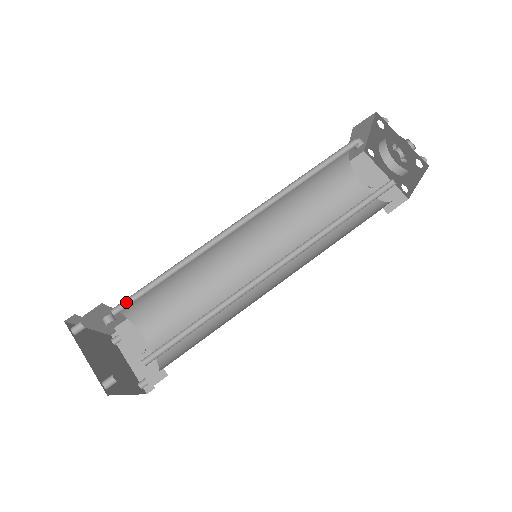
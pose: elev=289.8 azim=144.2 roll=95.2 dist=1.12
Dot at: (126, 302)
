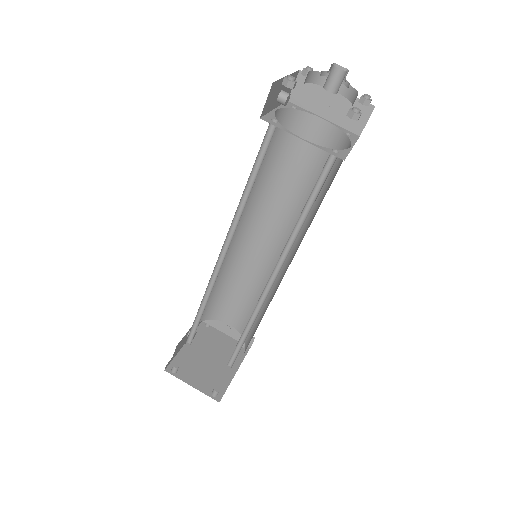
Dot at: (191, 334)
